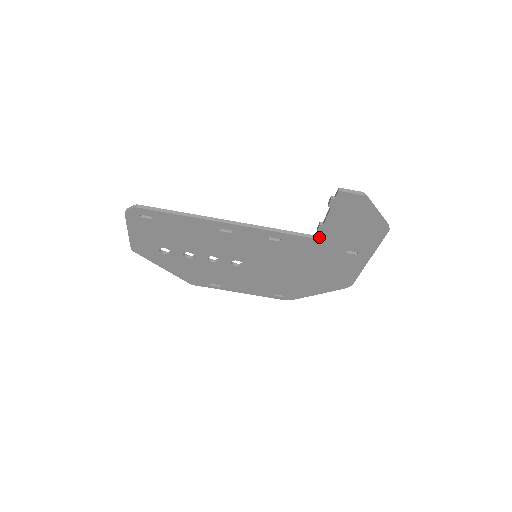
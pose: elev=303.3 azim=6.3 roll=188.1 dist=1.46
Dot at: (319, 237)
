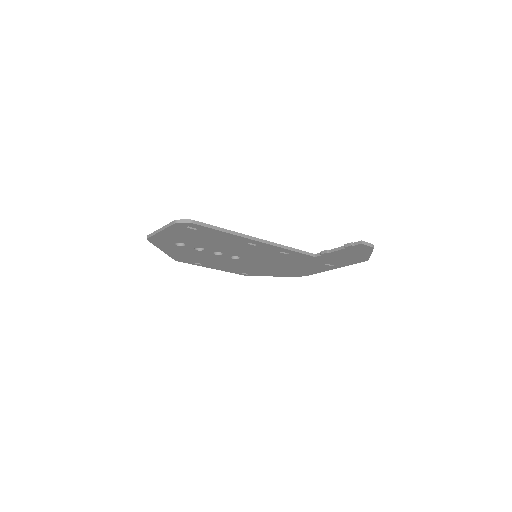
Dot at: (318, 256)
